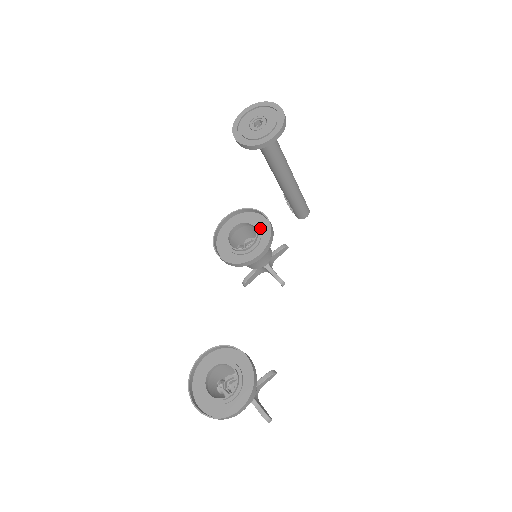
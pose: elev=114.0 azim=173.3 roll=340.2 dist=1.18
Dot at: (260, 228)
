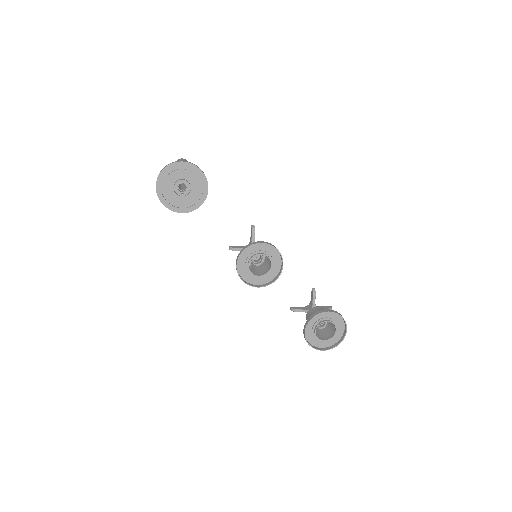
Dot at: (264, 251)
